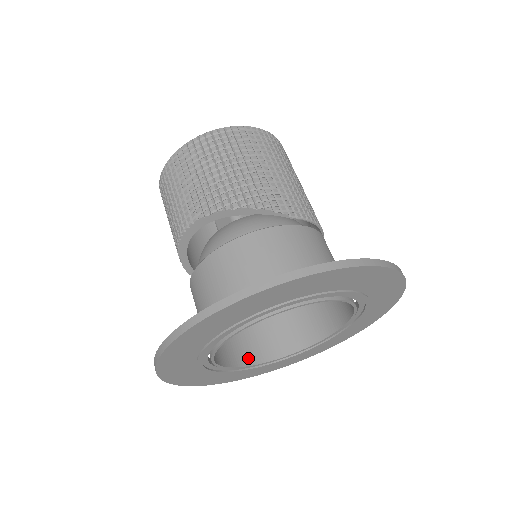
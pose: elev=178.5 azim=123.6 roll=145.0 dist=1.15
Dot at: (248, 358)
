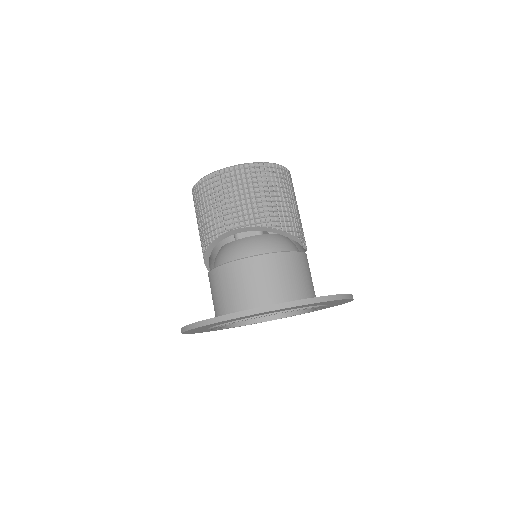
Dot at: occluded
